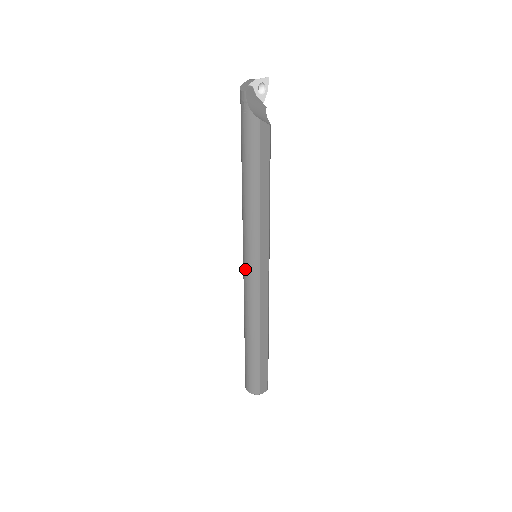
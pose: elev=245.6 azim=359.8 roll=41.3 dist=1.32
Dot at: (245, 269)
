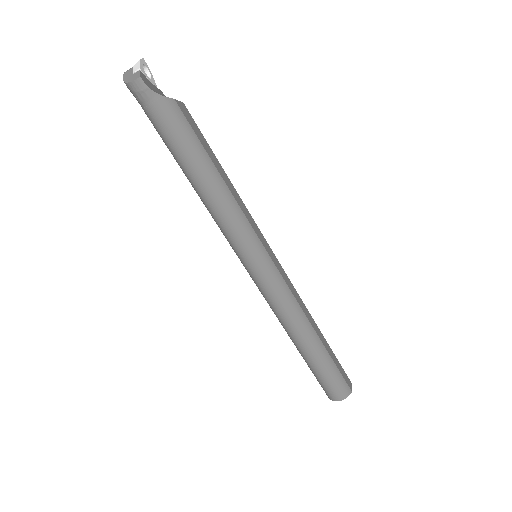
Dot at: (259, 276)
